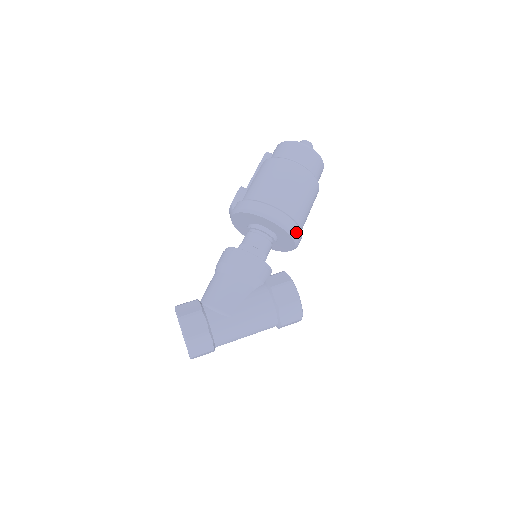
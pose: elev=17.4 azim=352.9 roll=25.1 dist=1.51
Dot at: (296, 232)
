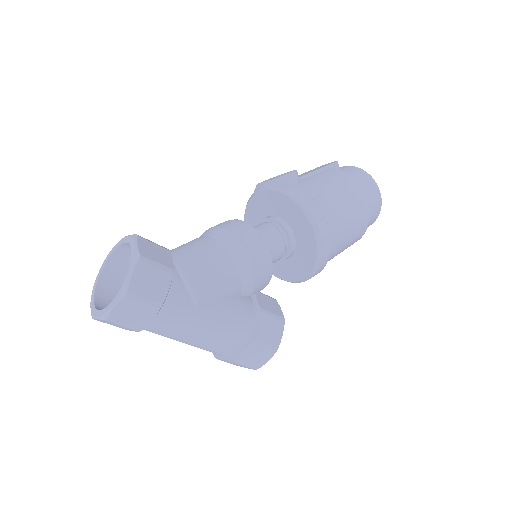
Dot at: (320, 269)
